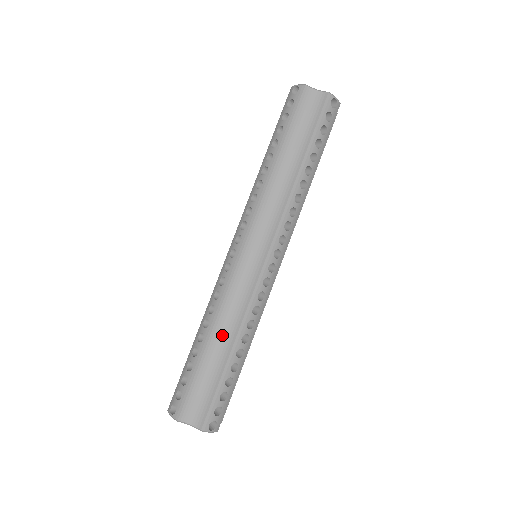
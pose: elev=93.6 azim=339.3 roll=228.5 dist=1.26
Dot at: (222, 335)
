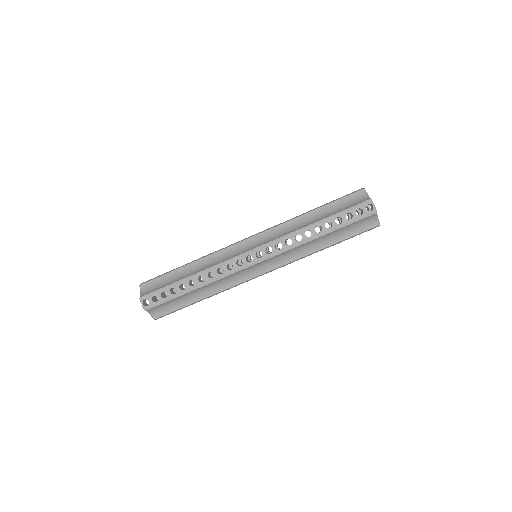
Dot at: (196, 268)
